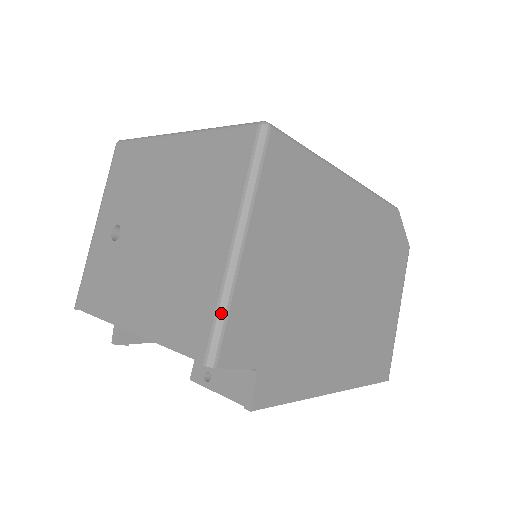
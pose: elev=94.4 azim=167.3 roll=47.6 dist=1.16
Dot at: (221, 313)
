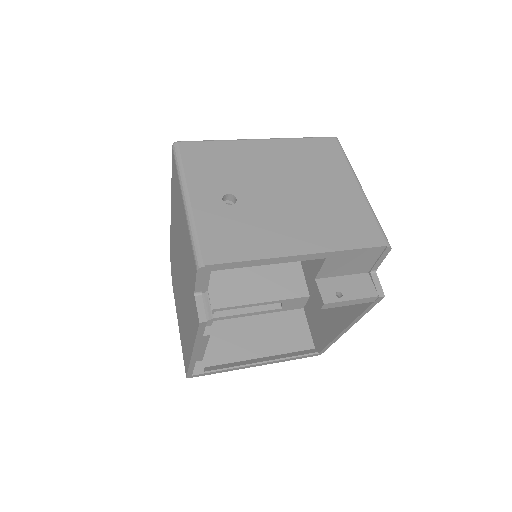
Dot at: occluded
